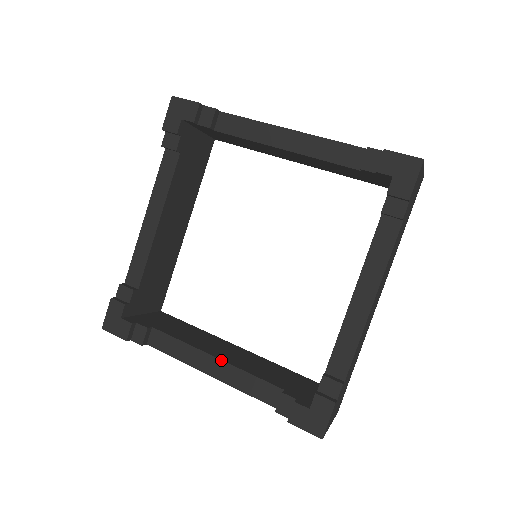
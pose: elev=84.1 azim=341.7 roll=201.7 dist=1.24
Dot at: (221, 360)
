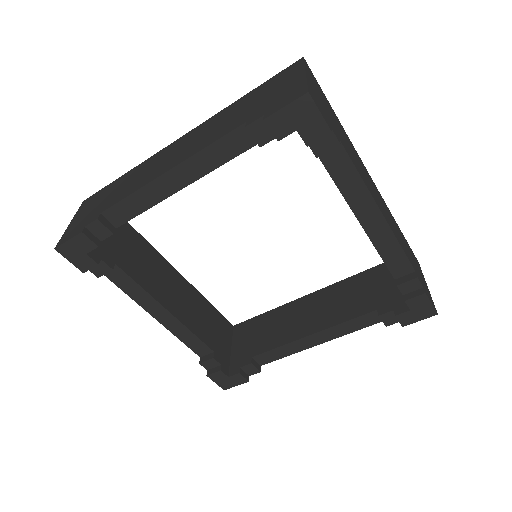
Dot at: (174, 316)
